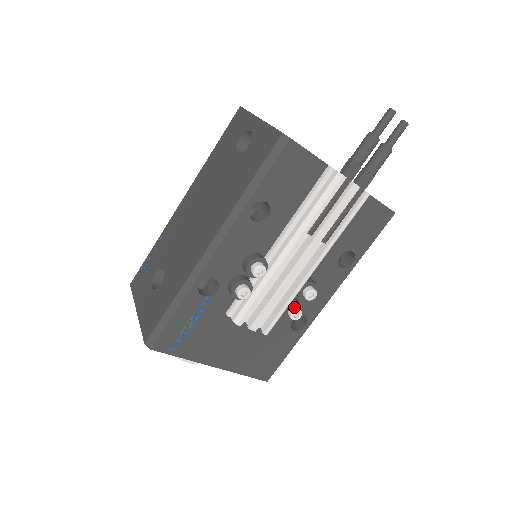
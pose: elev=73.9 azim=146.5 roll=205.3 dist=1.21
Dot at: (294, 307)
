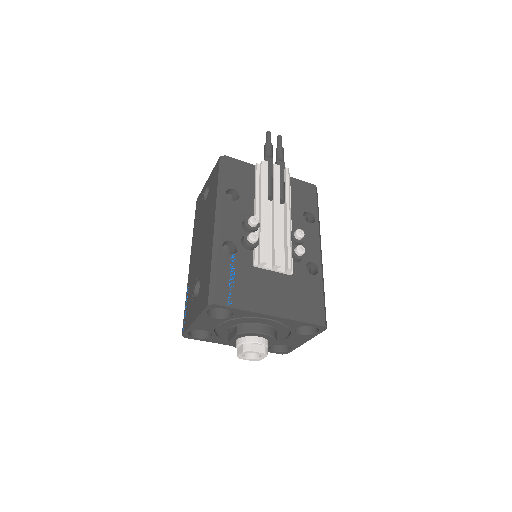
Dot at: (296, 247)
